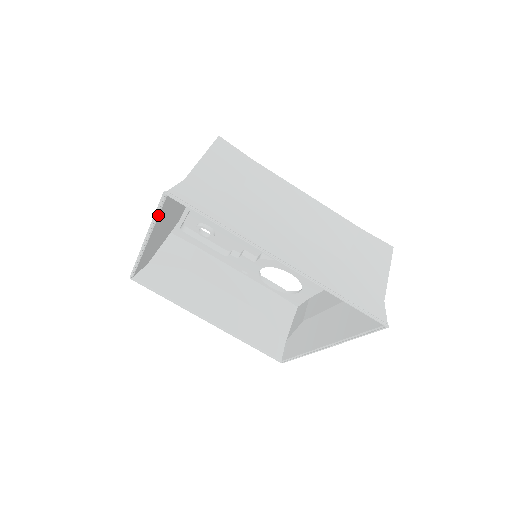
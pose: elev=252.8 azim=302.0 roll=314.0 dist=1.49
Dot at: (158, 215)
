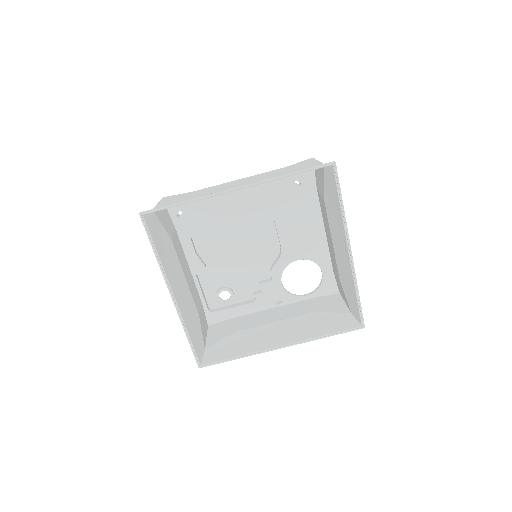
Dot at: (154, 246)
